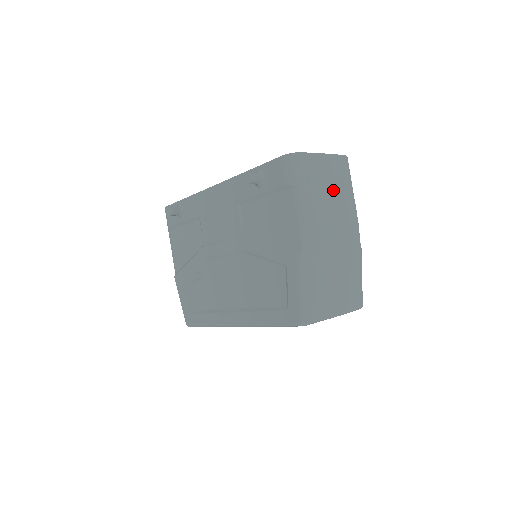
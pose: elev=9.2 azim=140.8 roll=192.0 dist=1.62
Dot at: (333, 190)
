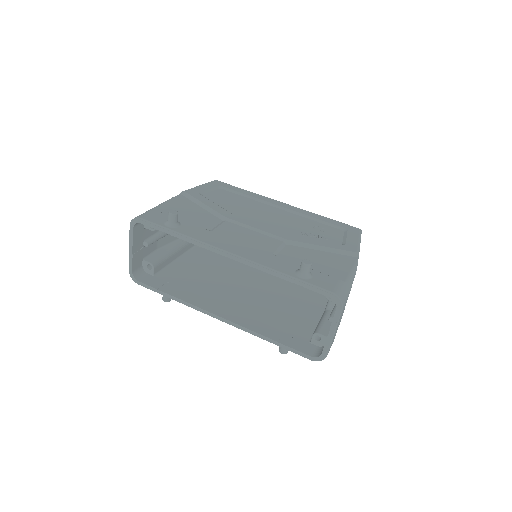
Dot at: occluded
